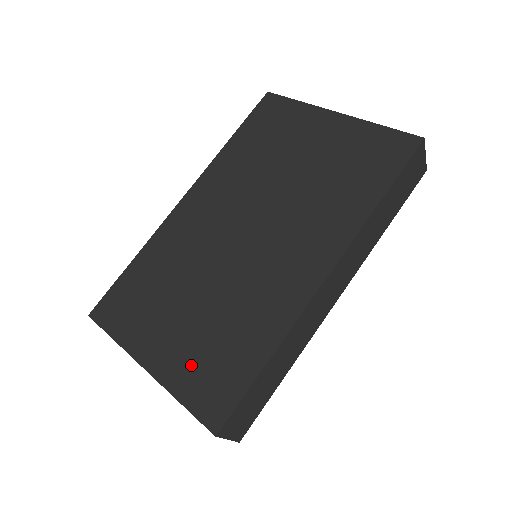
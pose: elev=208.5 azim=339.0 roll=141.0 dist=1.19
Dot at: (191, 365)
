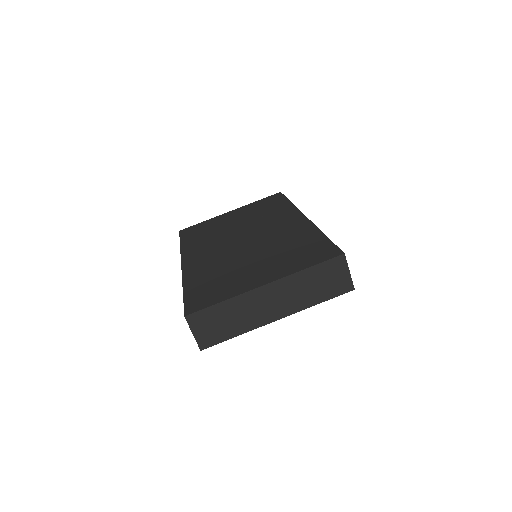
Dot at: (291, 262)
